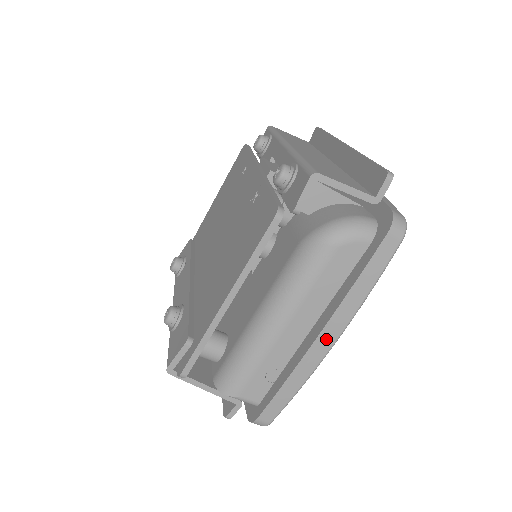
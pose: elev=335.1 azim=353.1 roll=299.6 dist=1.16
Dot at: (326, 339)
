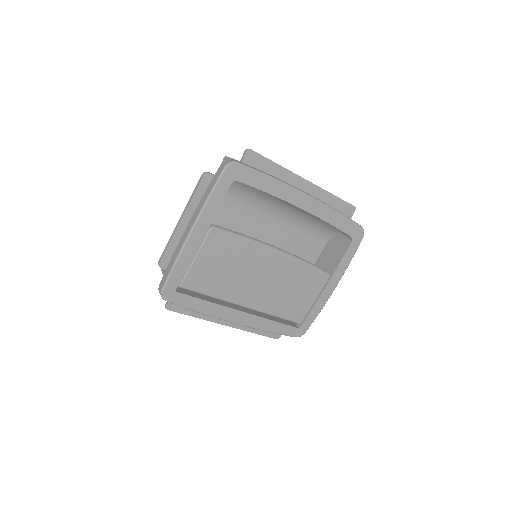
Dot at: (189, 228)
